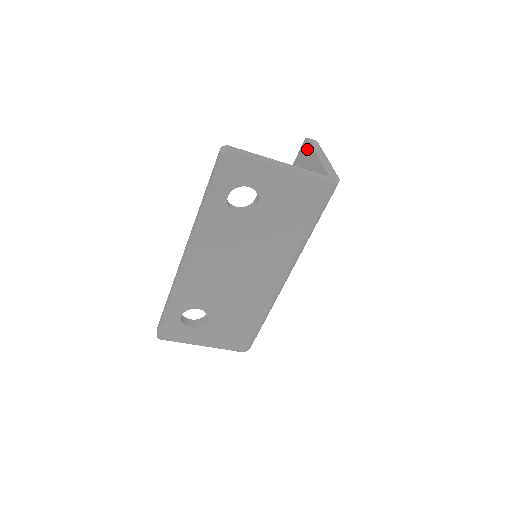
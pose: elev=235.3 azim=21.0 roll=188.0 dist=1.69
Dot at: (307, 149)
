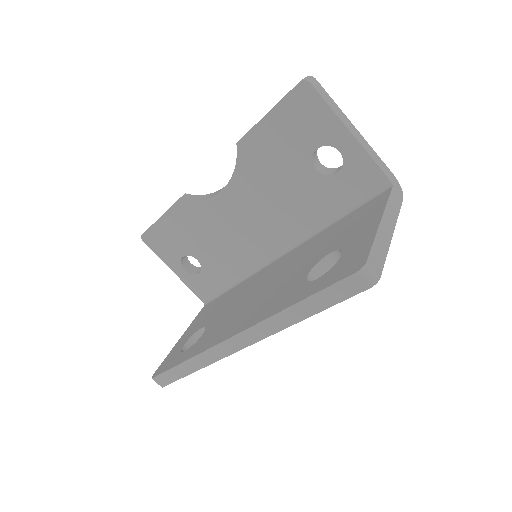
Dot at: (317, 107)
